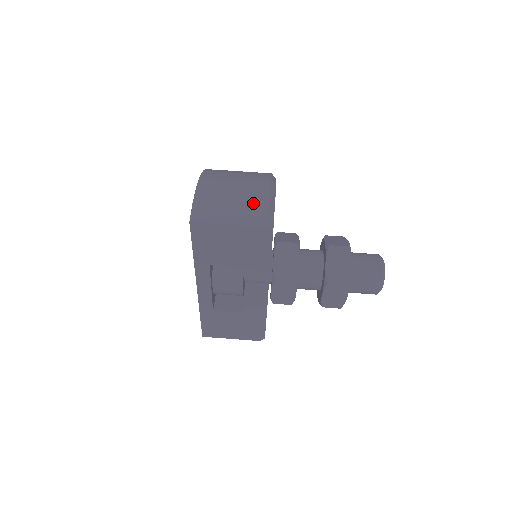
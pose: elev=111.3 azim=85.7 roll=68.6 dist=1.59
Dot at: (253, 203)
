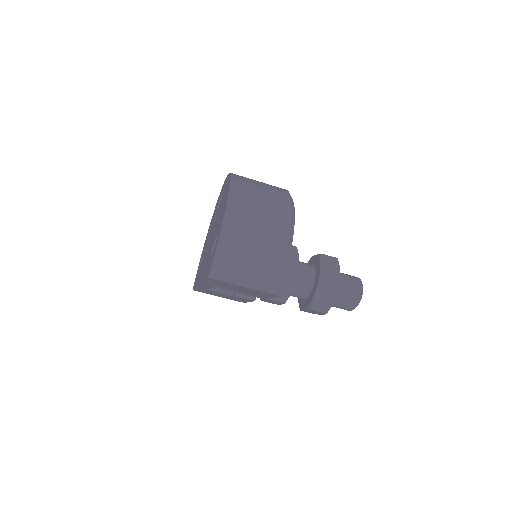
Dot at: (269, 267)
